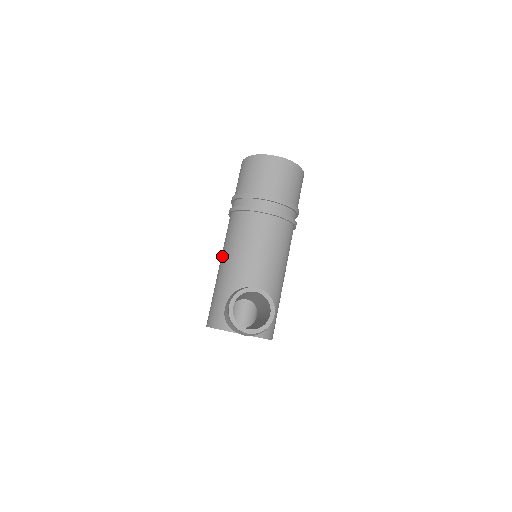
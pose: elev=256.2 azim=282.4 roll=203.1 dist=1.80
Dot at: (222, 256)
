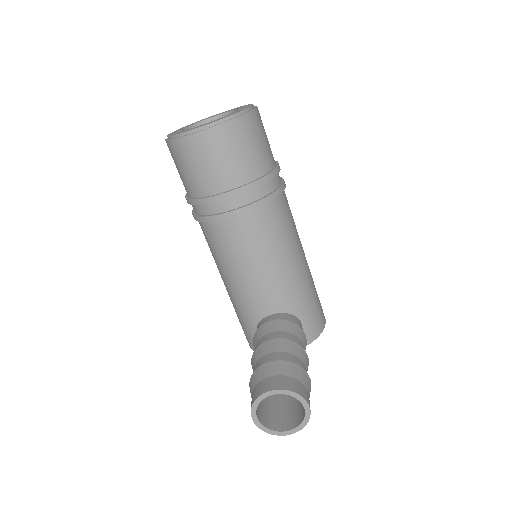
Dot at: occluded
